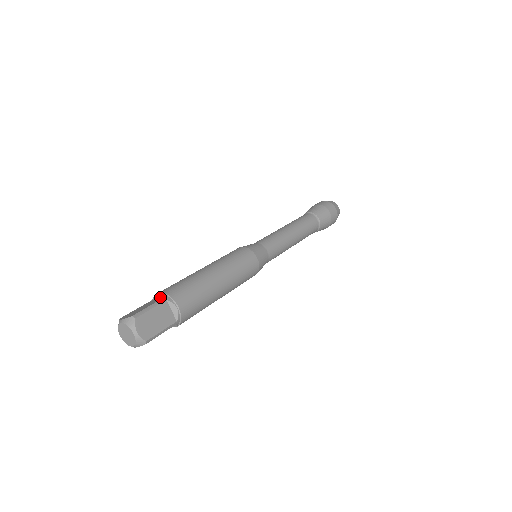
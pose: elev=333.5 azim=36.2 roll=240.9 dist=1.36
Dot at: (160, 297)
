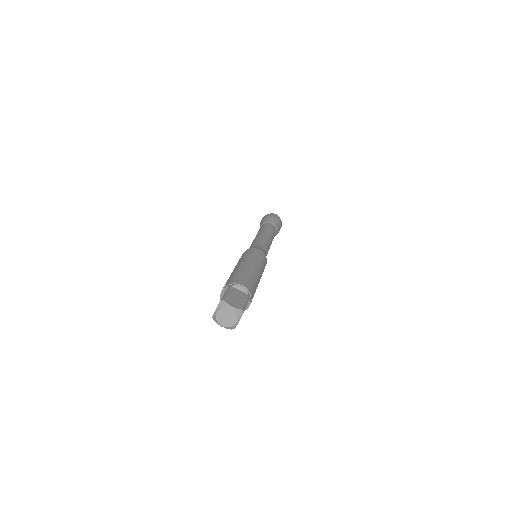
Dot at: (225, 290)
